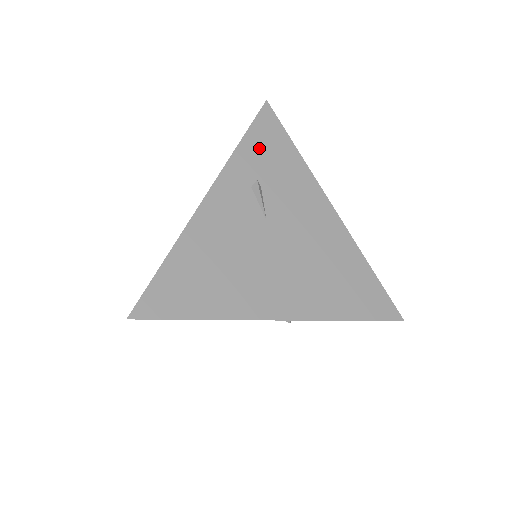
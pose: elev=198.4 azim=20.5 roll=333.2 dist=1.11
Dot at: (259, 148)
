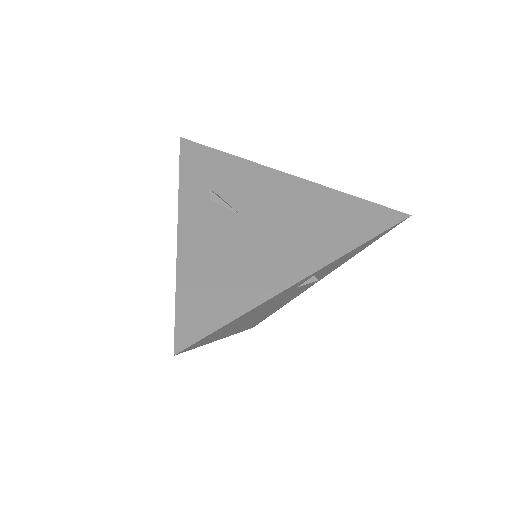
Dot at: (197, 171)
